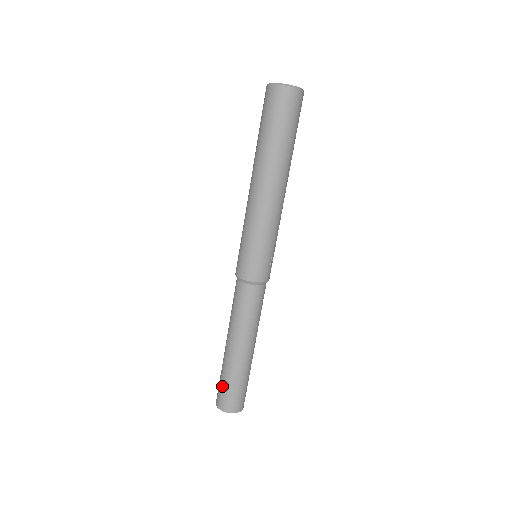
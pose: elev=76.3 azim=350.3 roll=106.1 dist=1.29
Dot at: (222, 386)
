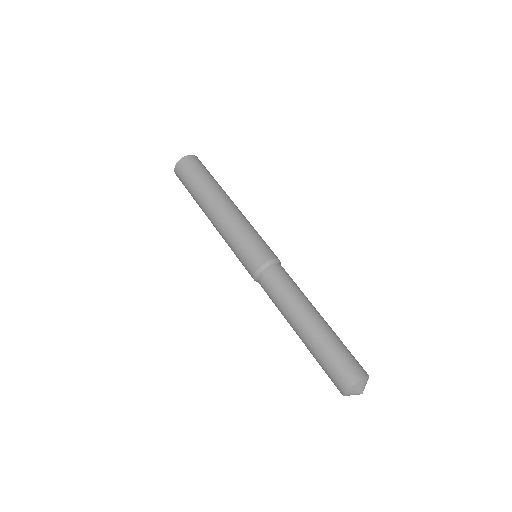
Dot at: (340, 356)
